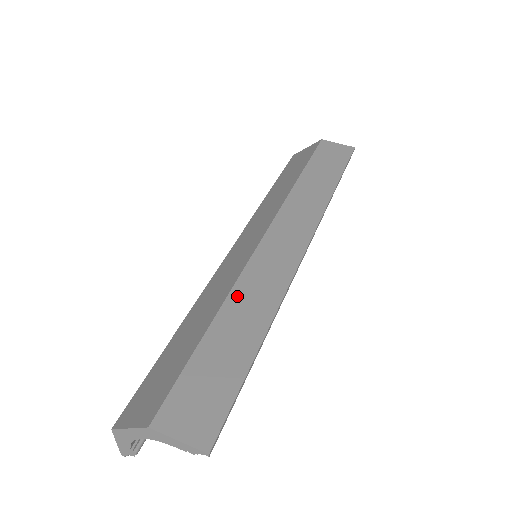
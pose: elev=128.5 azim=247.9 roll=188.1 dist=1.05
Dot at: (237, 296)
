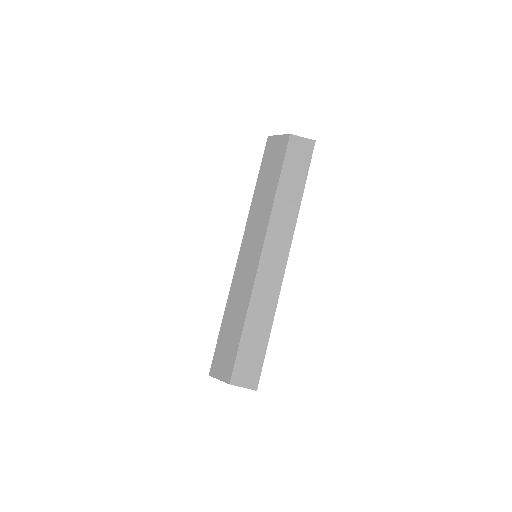
Dot at: (253, 306)
